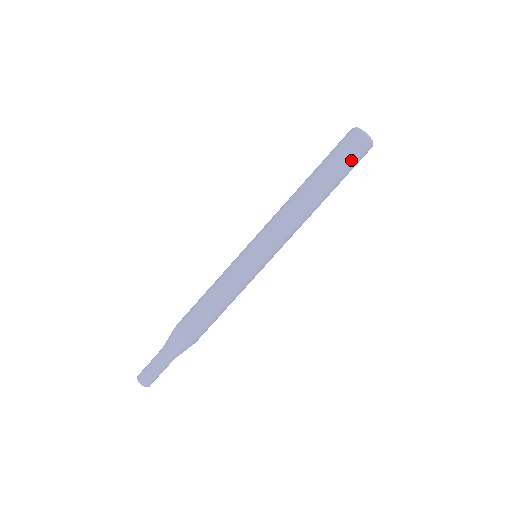
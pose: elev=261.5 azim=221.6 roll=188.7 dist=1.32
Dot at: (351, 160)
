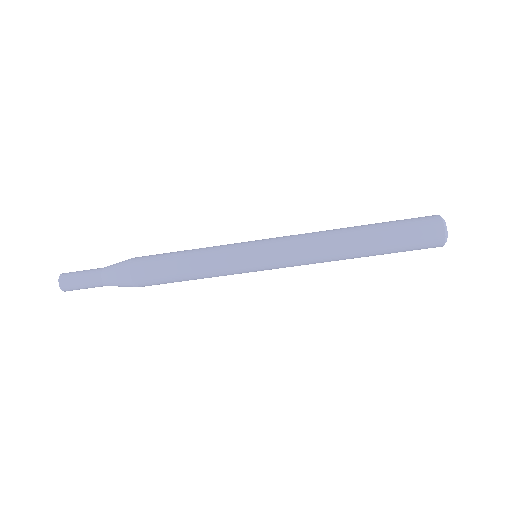
Dot at: occluded
